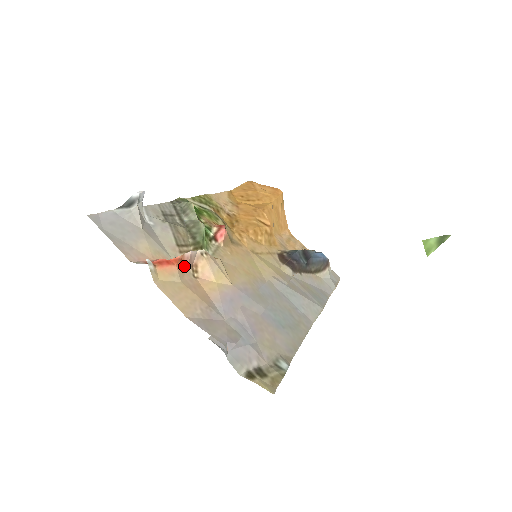
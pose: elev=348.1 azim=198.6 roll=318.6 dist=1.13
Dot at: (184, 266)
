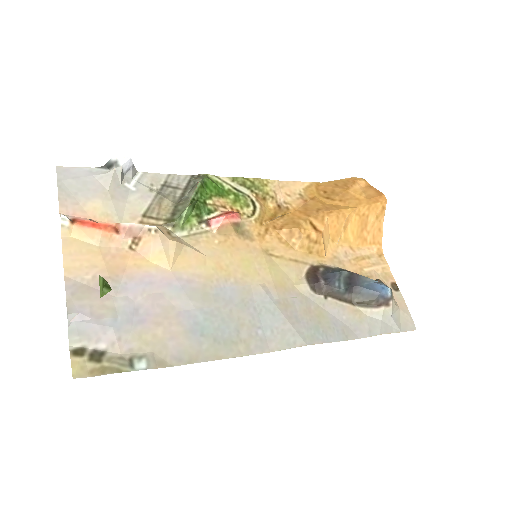
Dot at: (119, 234)
